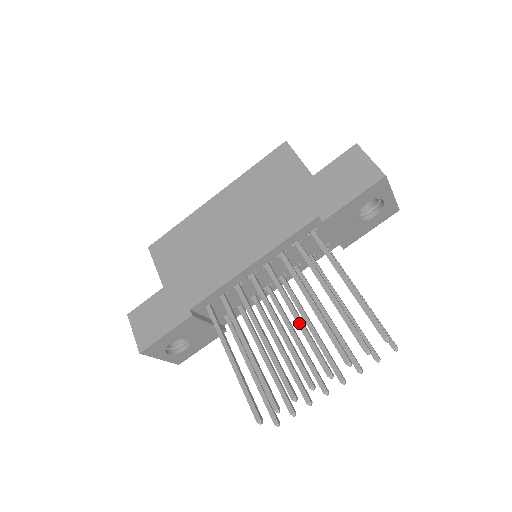
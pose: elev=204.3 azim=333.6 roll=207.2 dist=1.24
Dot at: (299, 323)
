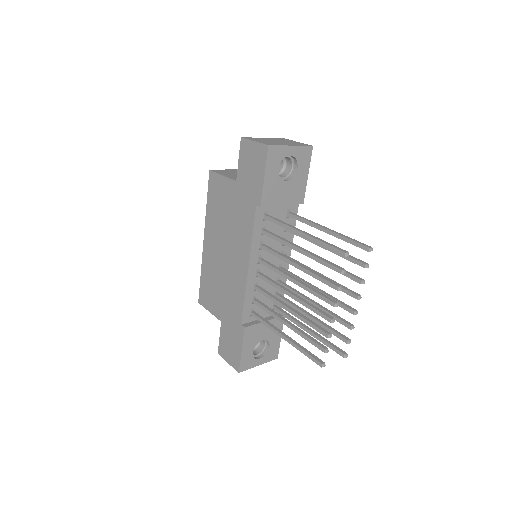
Dot at: (298, 284)
